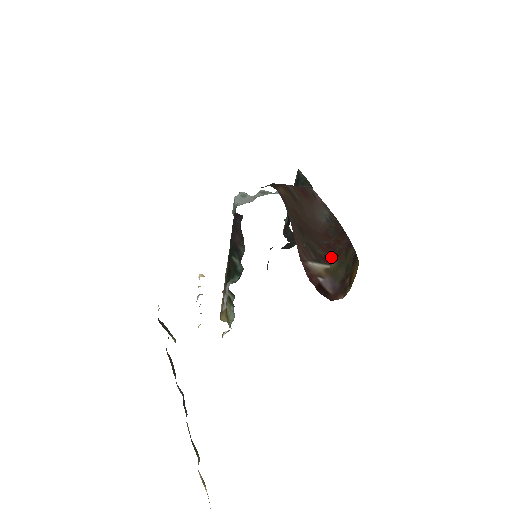
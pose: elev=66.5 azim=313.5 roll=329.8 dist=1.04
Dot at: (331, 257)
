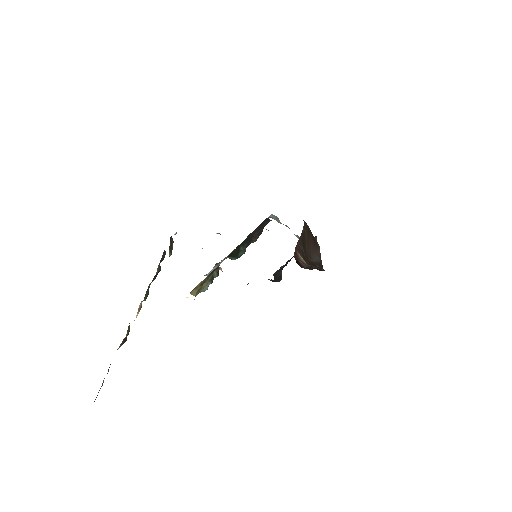
Dot at: occluded
